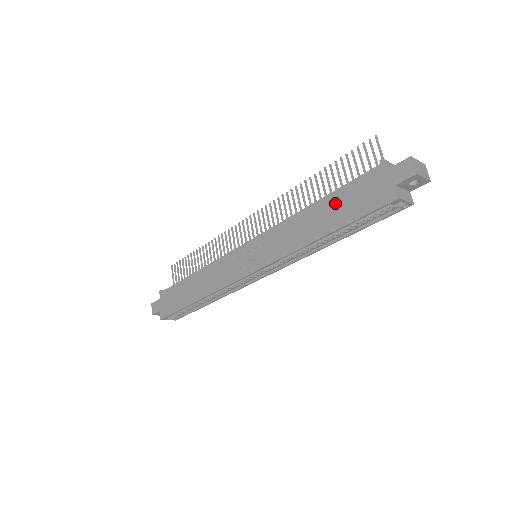
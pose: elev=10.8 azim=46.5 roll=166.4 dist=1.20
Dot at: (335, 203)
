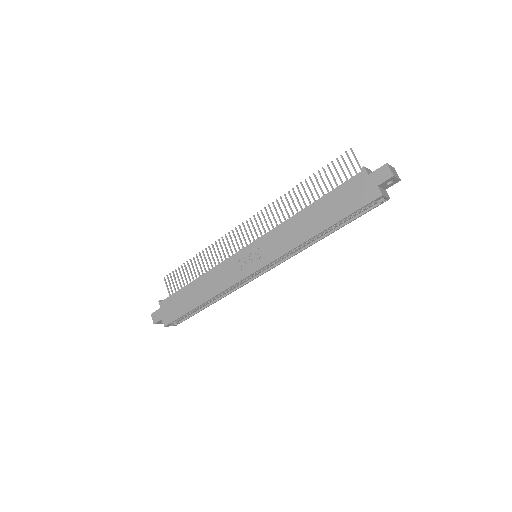
Dot at: (328, 204)
